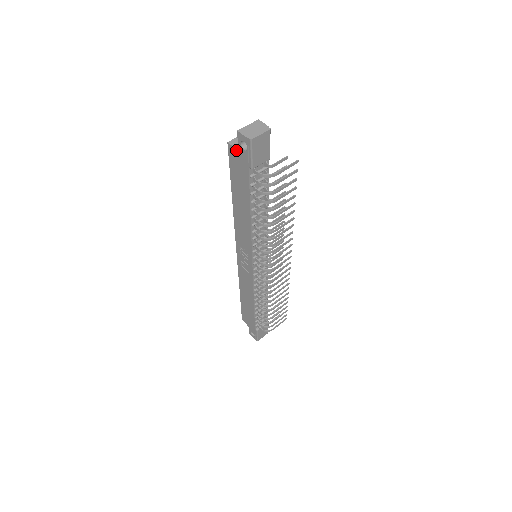
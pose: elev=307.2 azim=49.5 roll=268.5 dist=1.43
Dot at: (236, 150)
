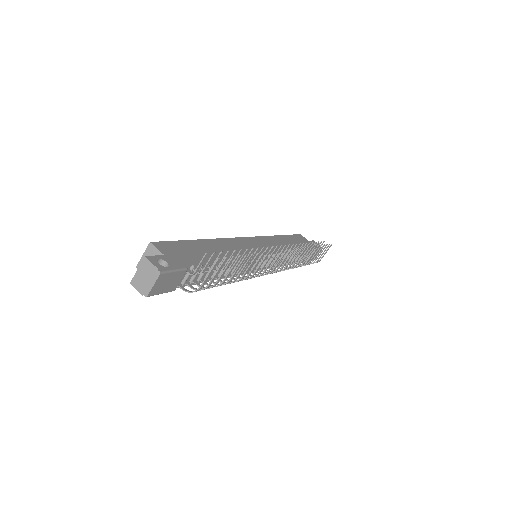
Dot at: occluded
